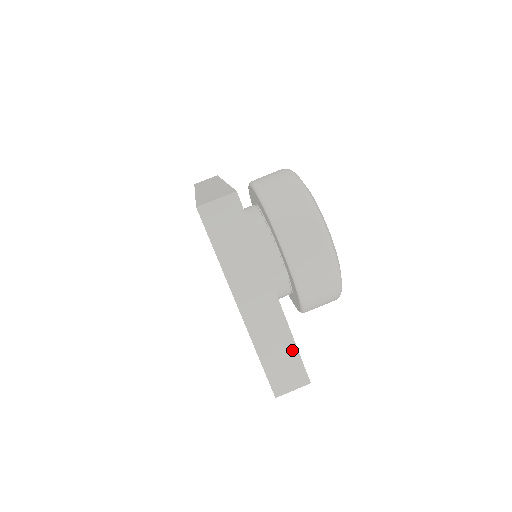
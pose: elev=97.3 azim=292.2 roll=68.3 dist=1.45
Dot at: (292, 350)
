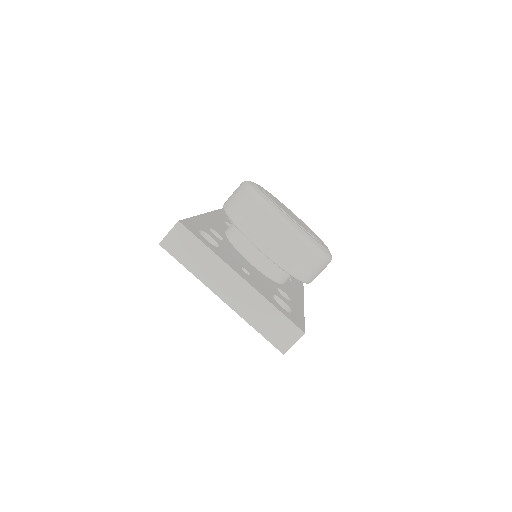
Dot at: (276, 314)
